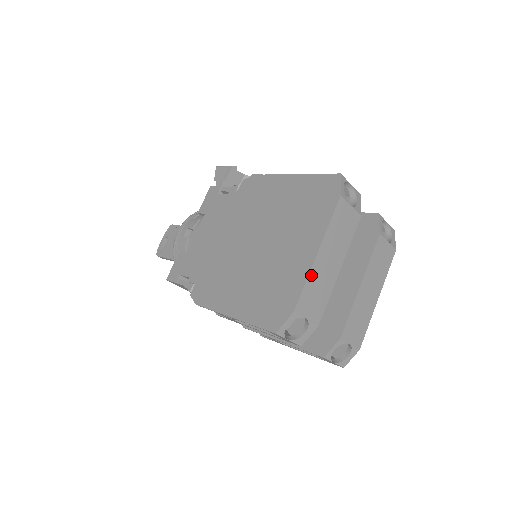
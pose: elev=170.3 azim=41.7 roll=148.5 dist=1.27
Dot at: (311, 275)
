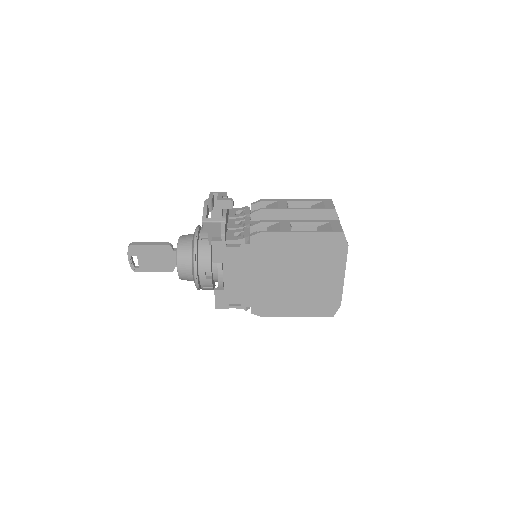
Dot at: occluded
